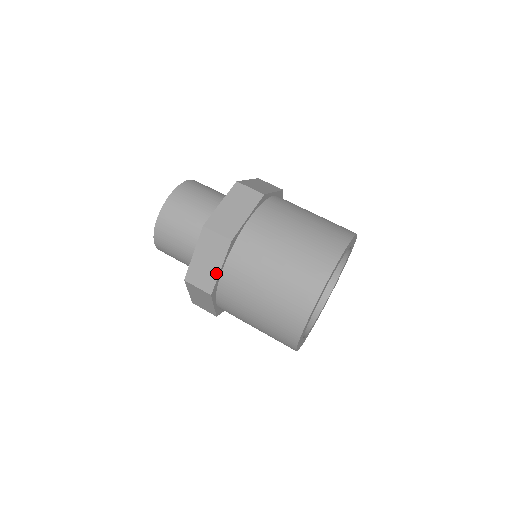
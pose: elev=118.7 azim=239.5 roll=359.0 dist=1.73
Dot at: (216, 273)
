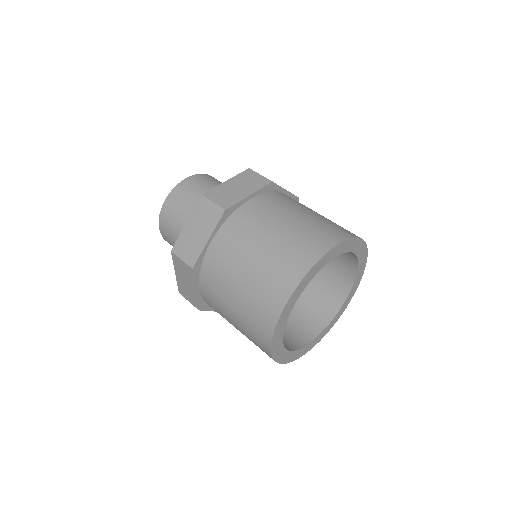
Dot at: (242, 197)
